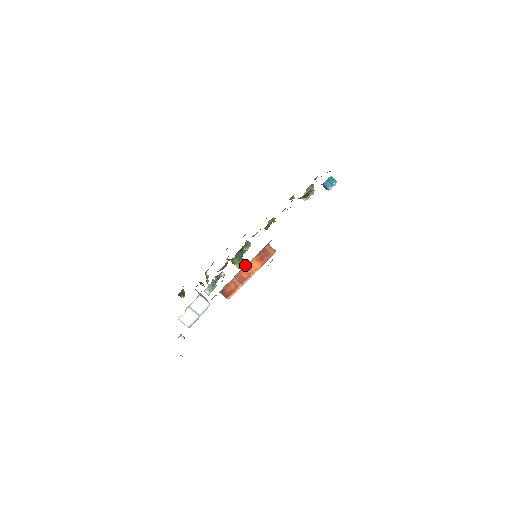
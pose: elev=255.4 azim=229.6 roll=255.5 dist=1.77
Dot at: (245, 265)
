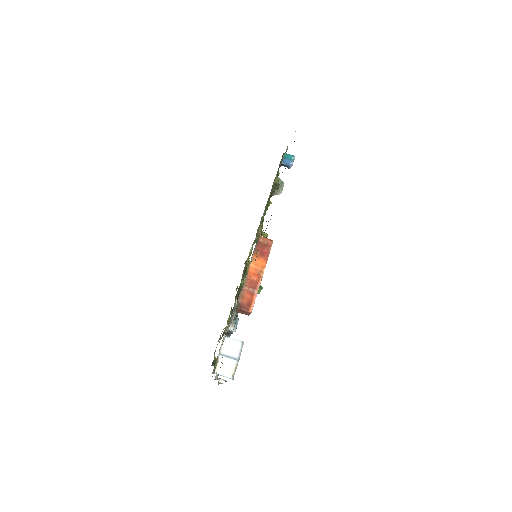
Dot at: (248, 267)
